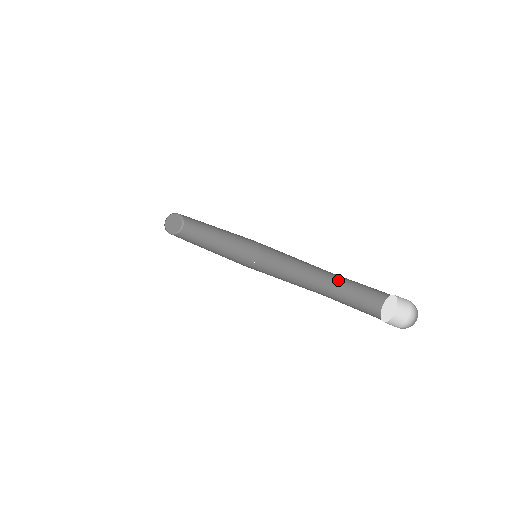
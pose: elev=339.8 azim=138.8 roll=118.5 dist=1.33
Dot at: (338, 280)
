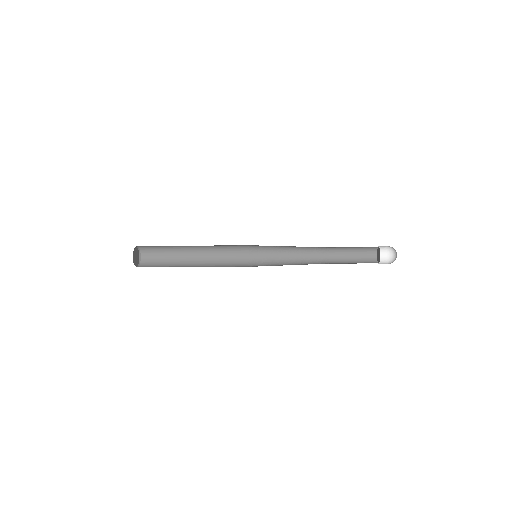
Dot at: (331, 256)
